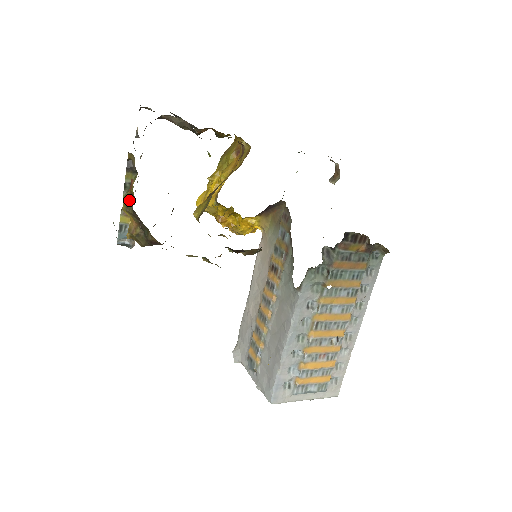
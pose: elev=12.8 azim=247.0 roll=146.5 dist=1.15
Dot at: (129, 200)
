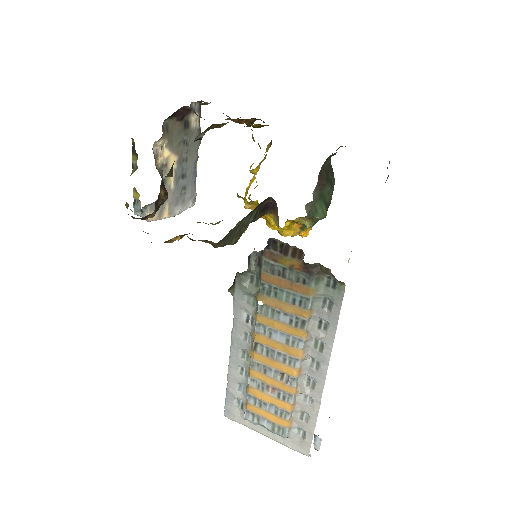
Dot at: occluded
